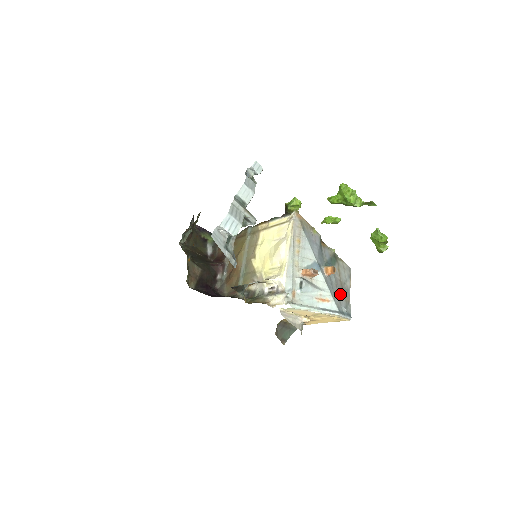
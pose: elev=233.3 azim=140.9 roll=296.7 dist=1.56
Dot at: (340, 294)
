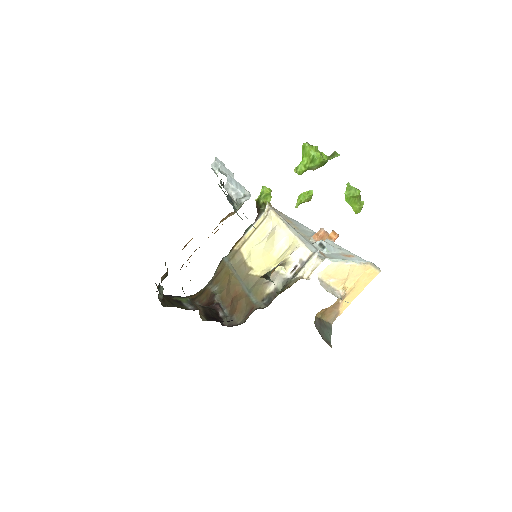
Dot at: occluded
